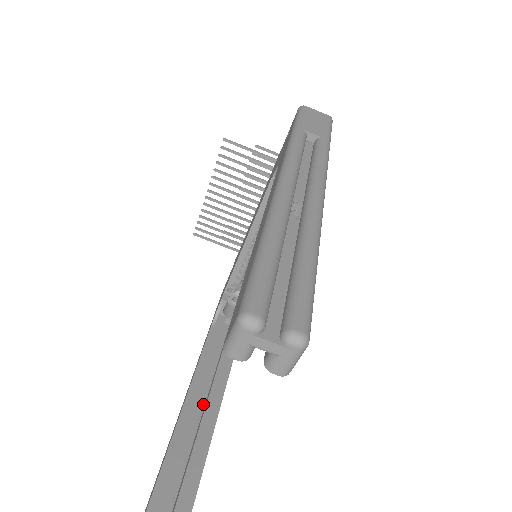
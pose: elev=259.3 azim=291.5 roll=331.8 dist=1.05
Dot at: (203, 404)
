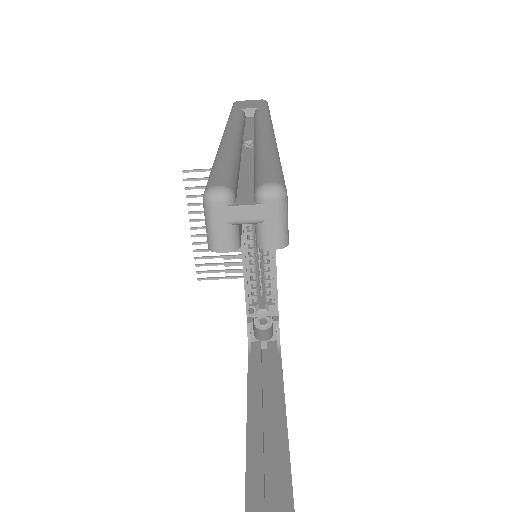
Dot at: (268, 428)
